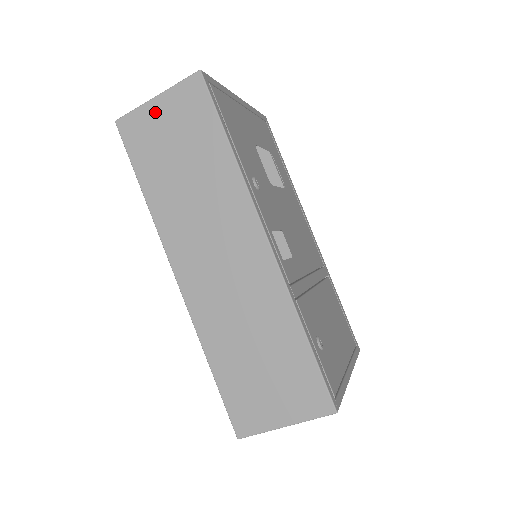
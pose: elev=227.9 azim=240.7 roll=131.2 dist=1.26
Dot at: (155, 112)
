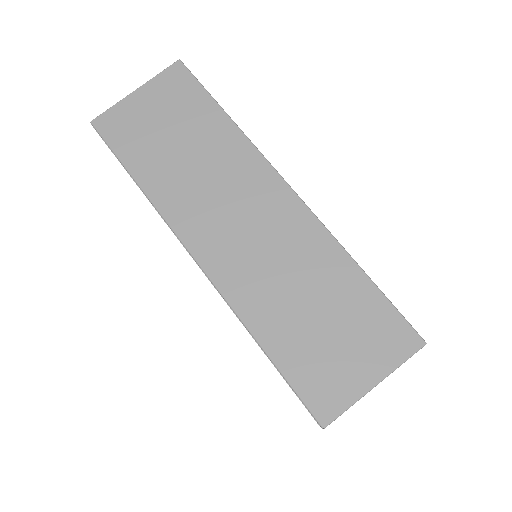
Dot at: (137, 103)
